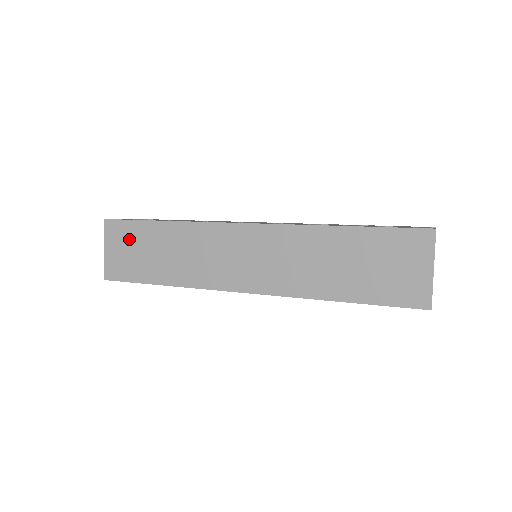
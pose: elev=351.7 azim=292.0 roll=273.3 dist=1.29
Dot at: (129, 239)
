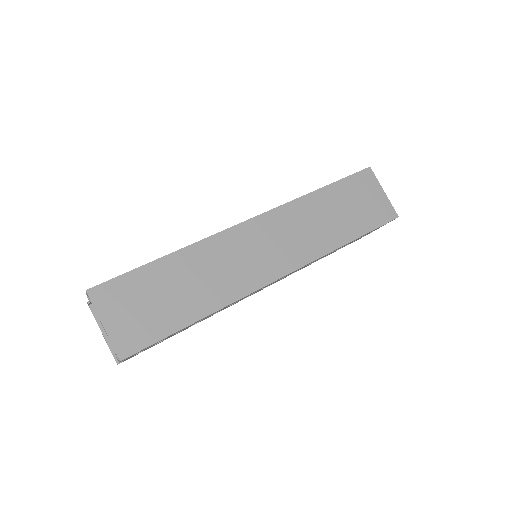
Dot at: (133, 295)
